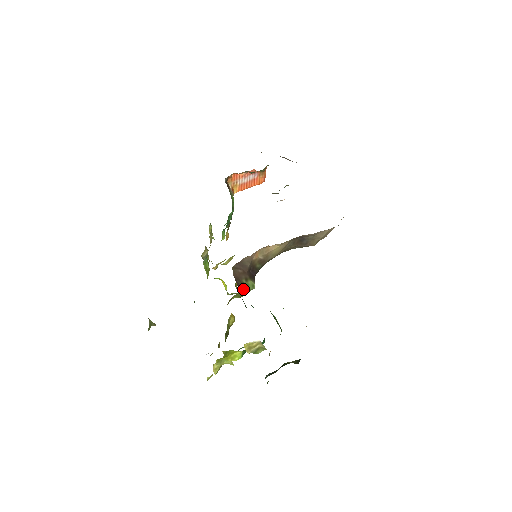
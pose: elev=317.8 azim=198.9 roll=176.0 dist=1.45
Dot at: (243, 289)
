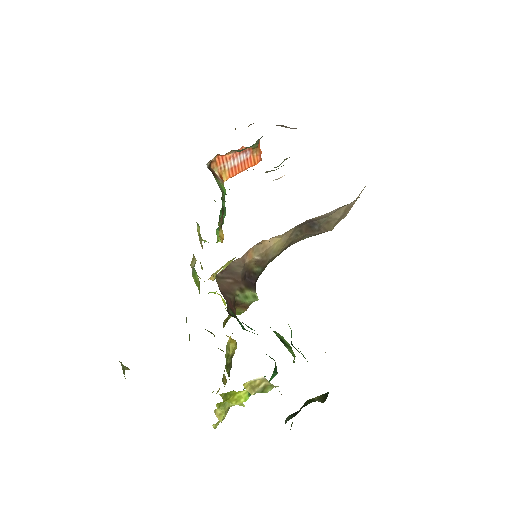
Dot at: (240, 303)
